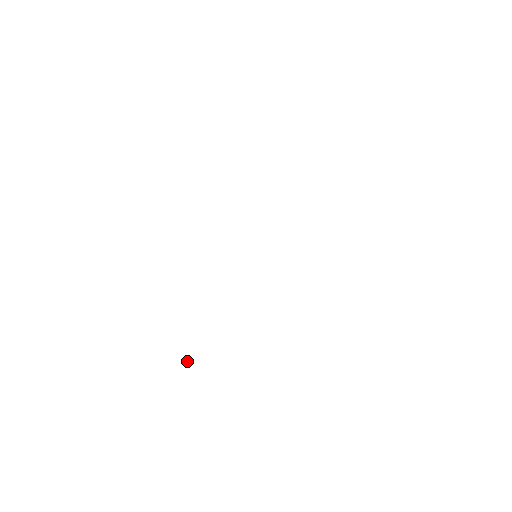
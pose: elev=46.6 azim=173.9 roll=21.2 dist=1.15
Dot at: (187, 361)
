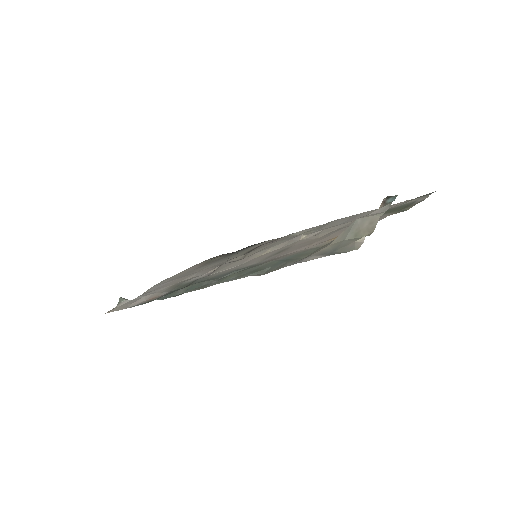
Dot at: (122, 301)
